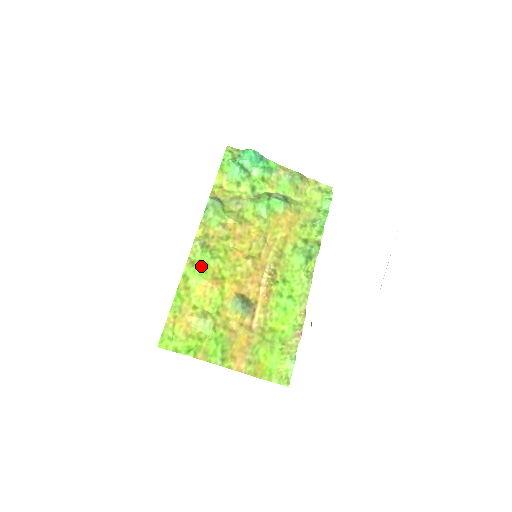
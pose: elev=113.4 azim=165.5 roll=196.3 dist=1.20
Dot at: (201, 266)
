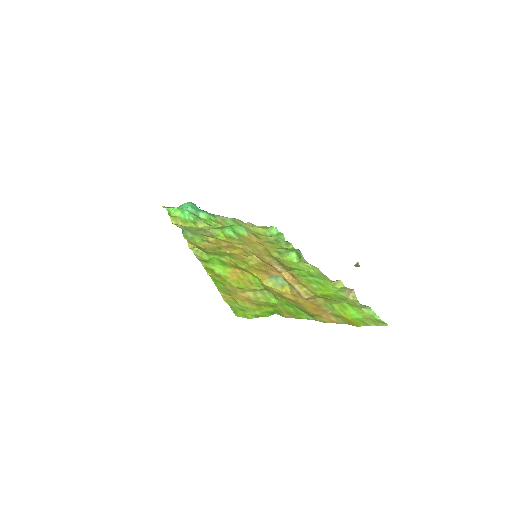
Dot at: (216, 261)
